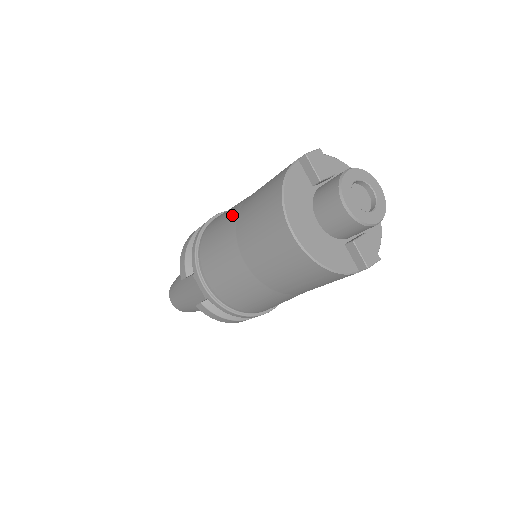
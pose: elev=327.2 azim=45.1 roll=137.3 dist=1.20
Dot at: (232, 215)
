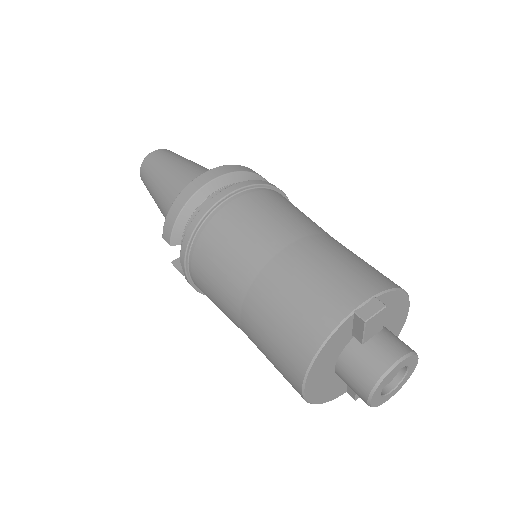
Dot at: (248, 264)
